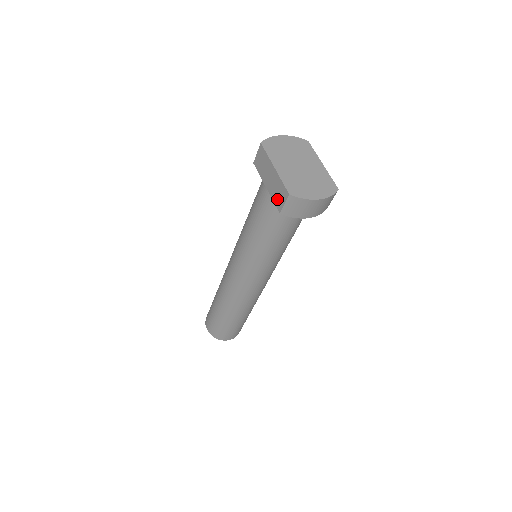
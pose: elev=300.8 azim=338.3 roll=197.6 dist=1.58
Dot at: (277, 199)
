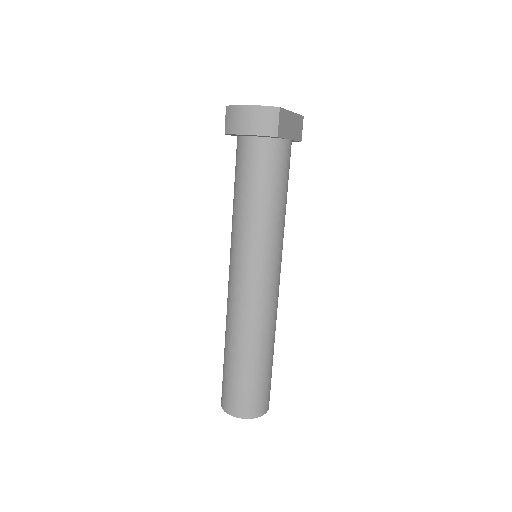
Dot at: occluded
